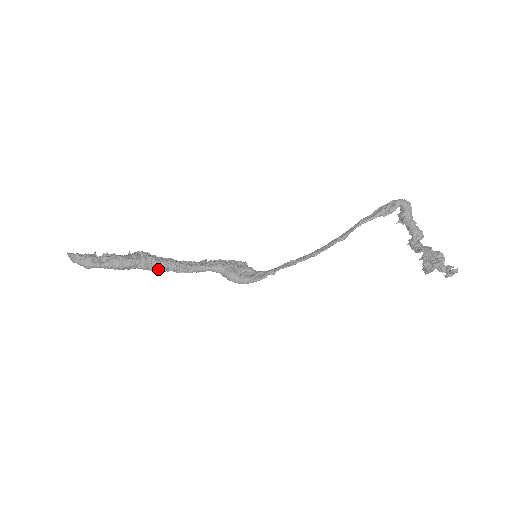
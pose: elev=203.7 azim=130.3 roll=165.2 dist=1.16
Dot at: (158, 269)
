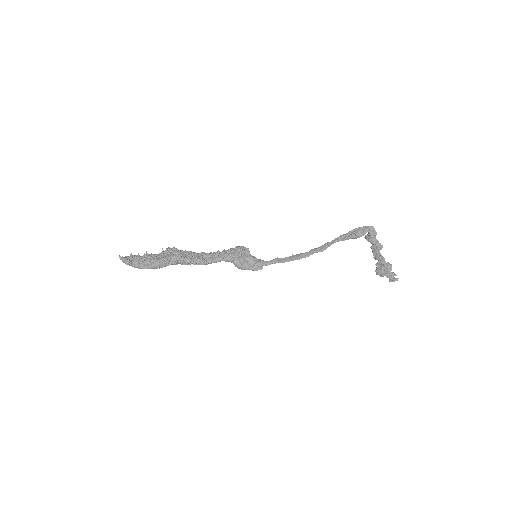
Dot at: occluded
